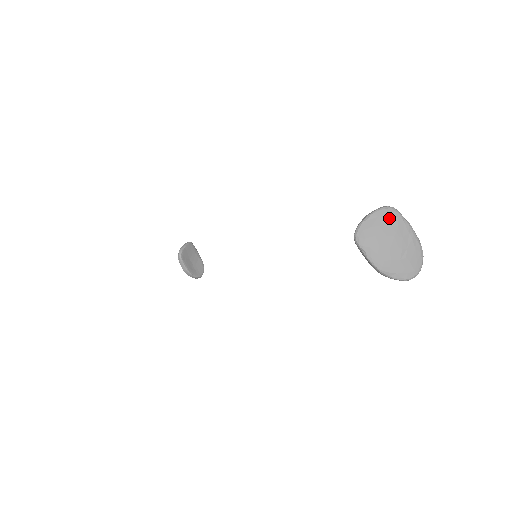
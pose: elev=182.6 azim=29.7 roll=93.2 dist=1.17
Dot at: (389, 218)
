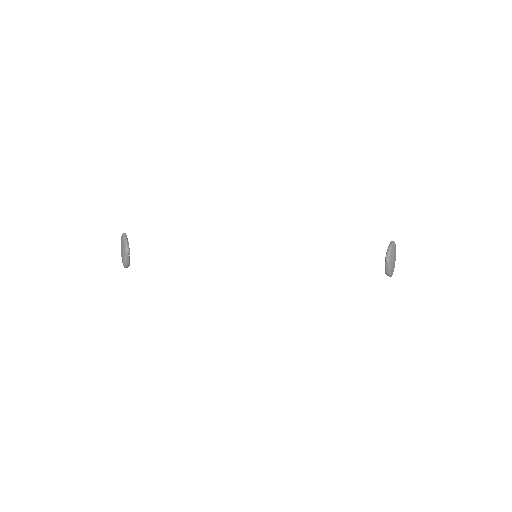
Dot at: (395, 248)
